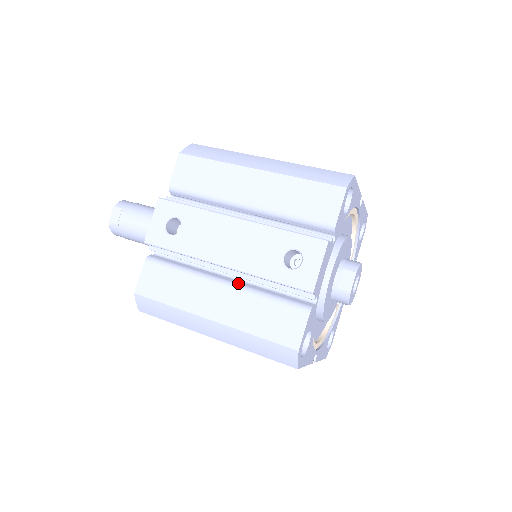
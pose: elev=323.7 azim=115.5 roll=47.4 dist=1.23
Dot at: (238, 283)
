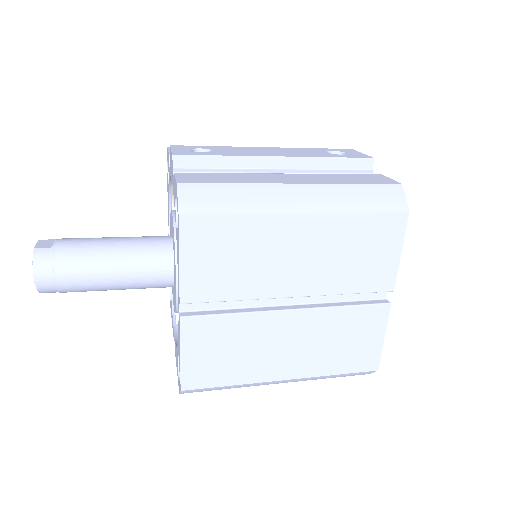
Dot at: occluded
